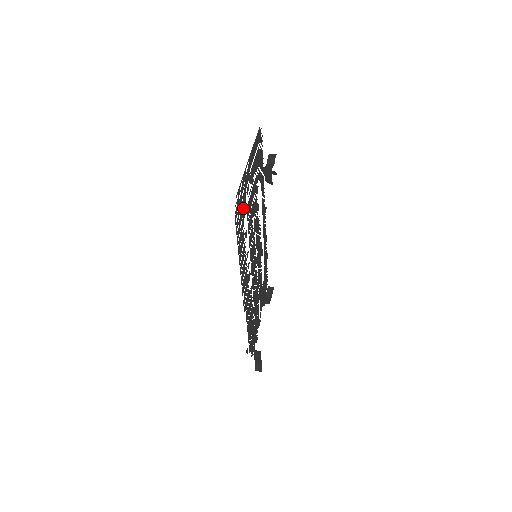
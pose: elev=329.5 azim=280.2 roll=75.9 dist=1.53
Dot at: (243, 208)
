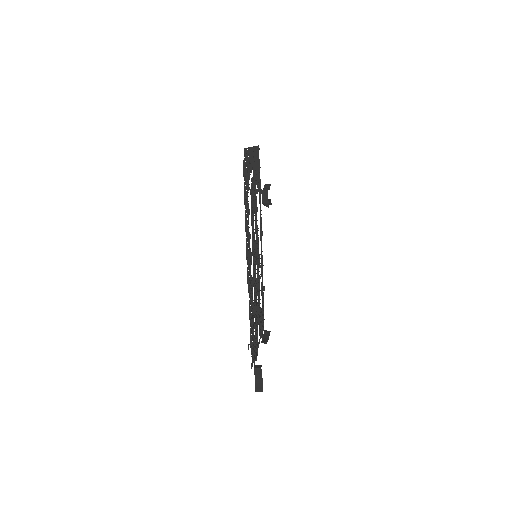
Dot at: (248, 173)
